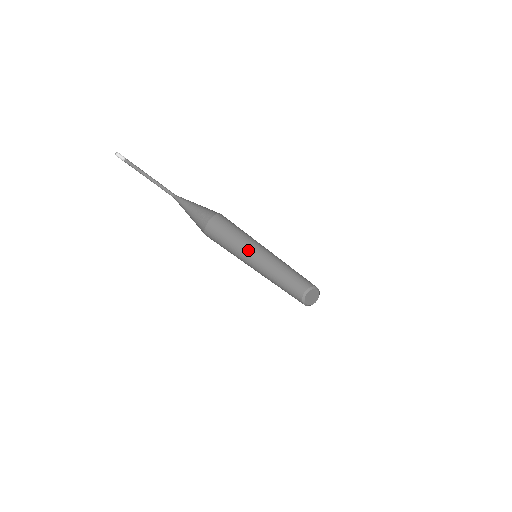
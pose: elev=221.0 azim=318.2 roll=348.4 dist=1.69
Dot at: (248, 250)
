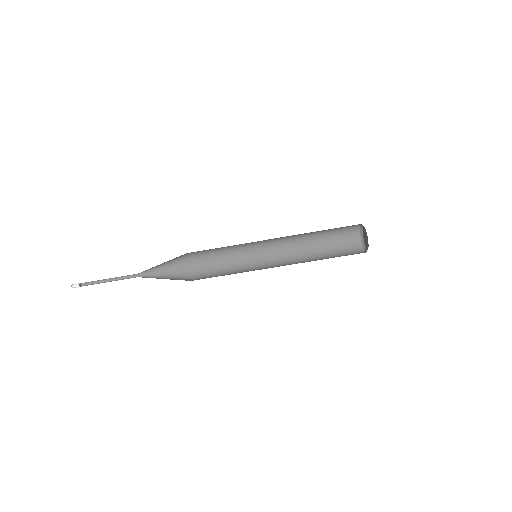
Dot at: (252, 250)
